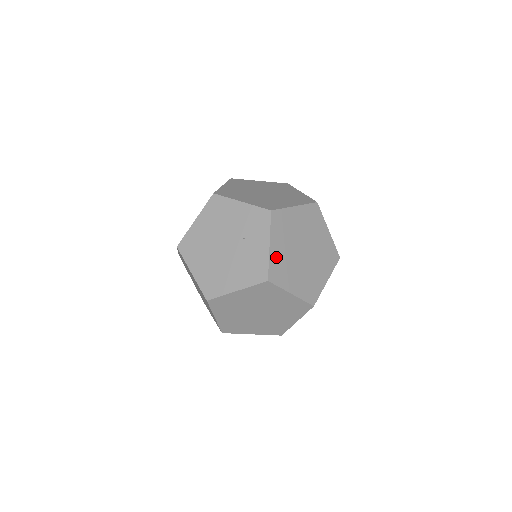
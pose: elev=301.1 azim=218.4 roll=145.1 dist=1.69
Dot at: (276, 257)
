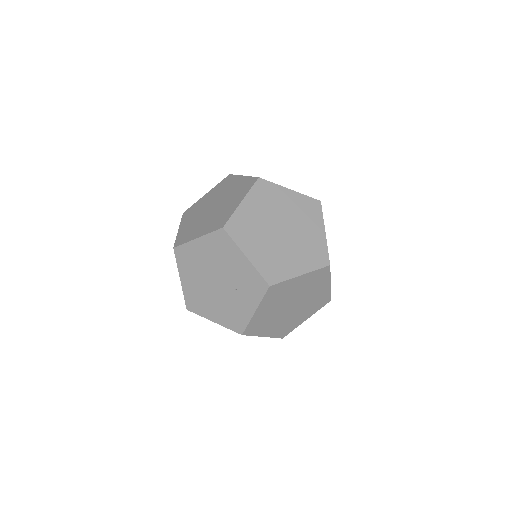
Dot at: (259, 318)
